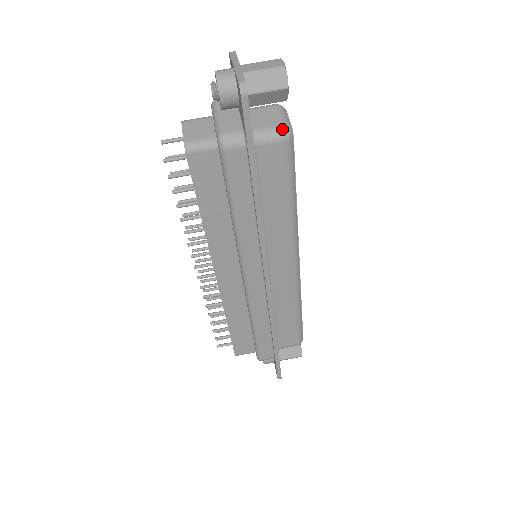
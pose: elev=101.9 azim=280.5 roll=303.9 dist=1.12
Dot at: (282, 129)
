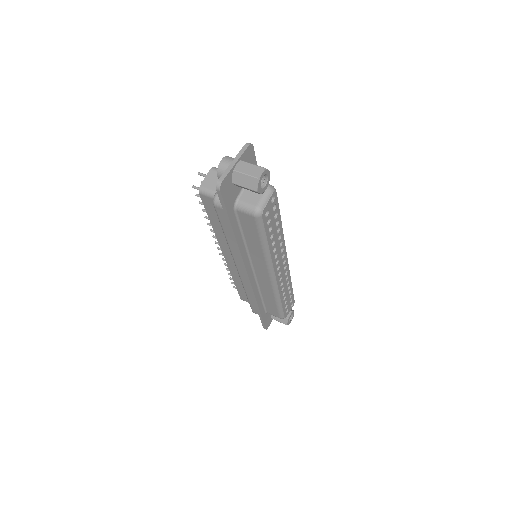
Dot at: (254, 209)
